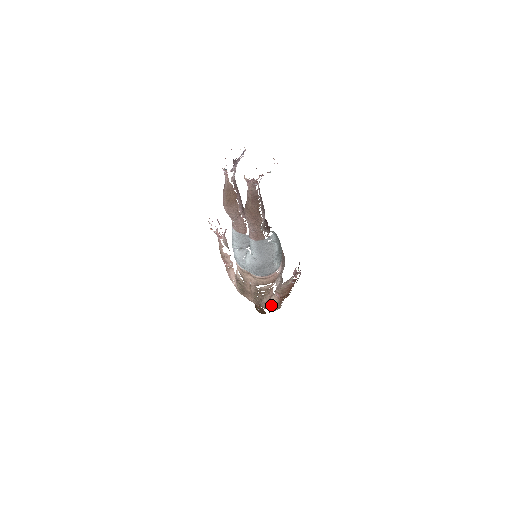
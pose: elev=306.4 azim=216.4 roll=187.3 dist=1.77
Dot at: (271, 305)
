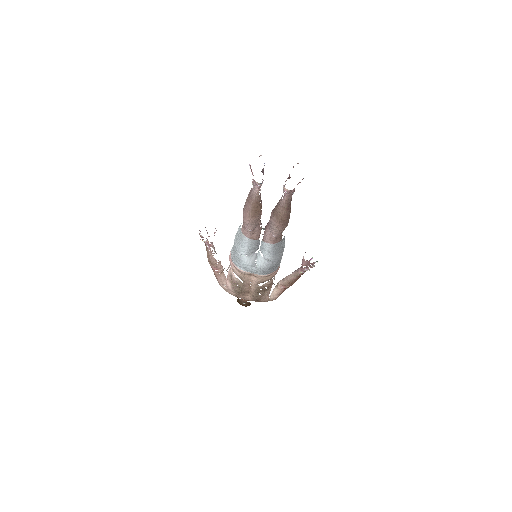
Dot at: (273, 297)
